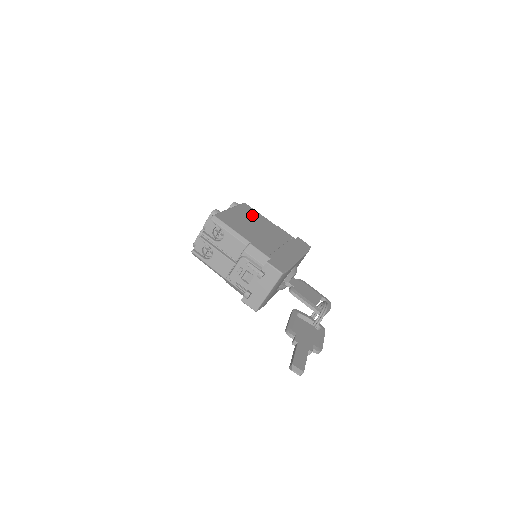
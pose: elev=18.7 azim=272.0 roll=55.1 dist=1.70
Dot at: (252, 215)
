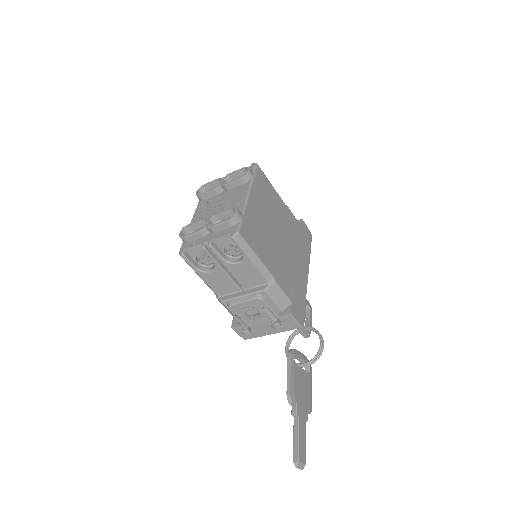
Dot at: (267, 197)
